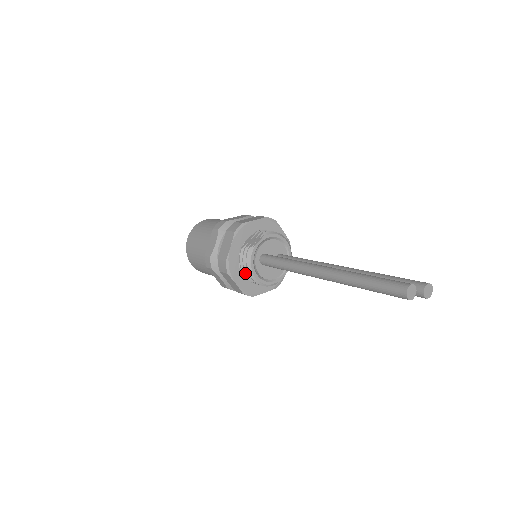
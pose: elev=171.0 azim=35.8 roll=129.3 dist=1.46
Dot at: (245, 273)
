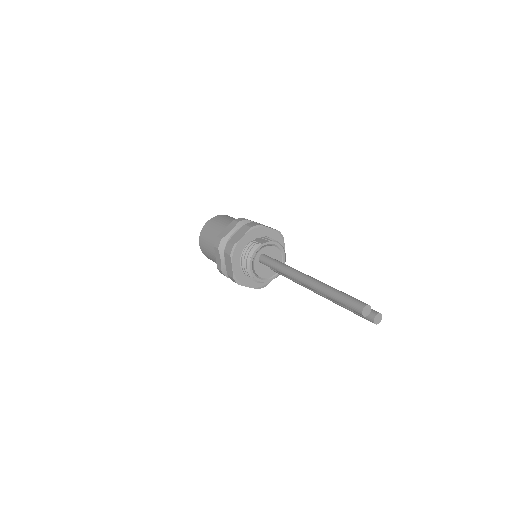
Dot at: (243, 262)
